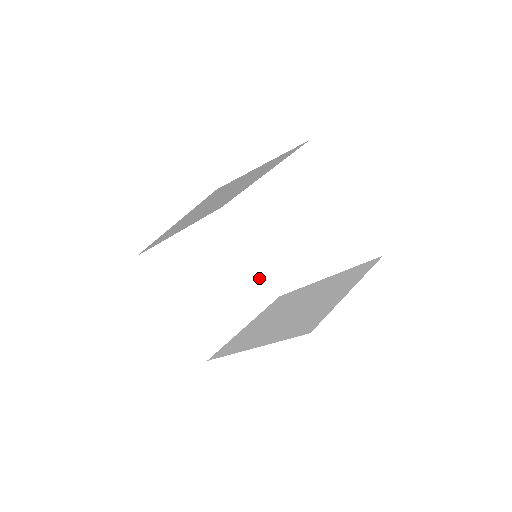
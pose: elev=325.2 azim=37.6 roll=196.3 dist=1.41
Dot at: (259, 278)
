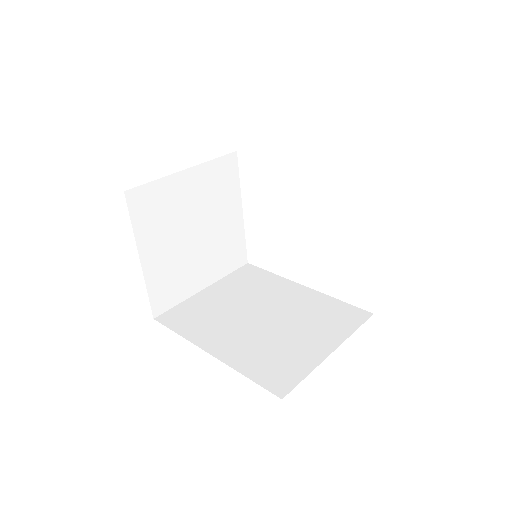
Dot at: (238, 240)
